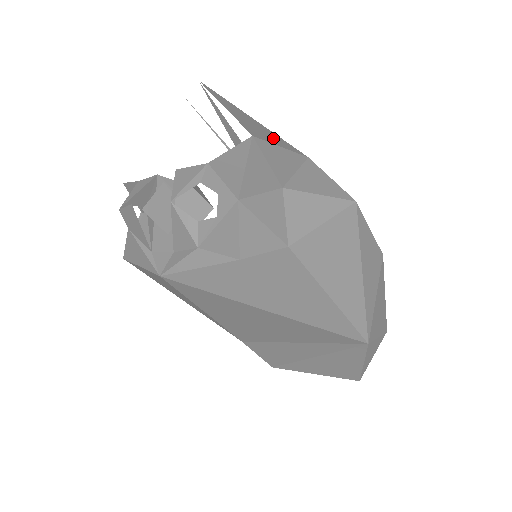
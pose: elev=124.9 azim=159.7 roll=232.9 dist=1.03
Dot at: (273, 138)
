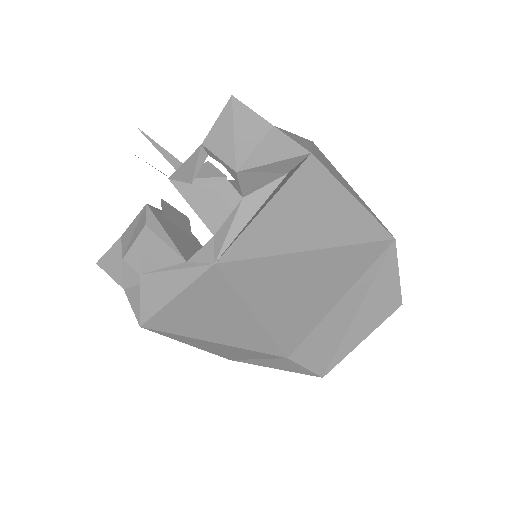
Dot at: occluded
